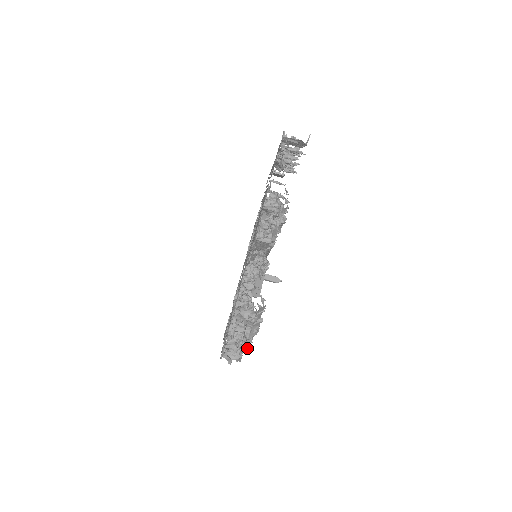
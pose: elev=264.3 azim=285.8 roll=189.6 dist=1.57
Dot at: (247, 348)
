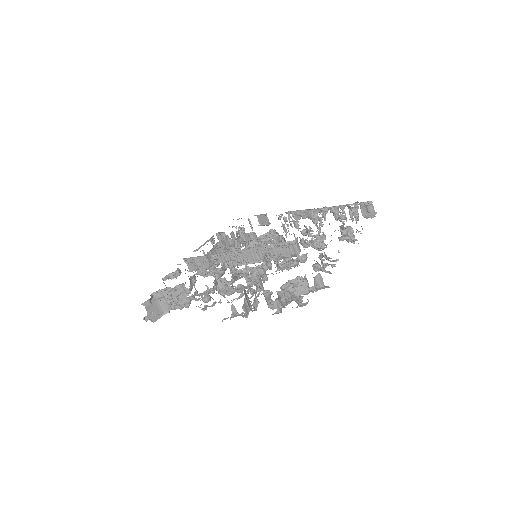
Dot at: occluded
